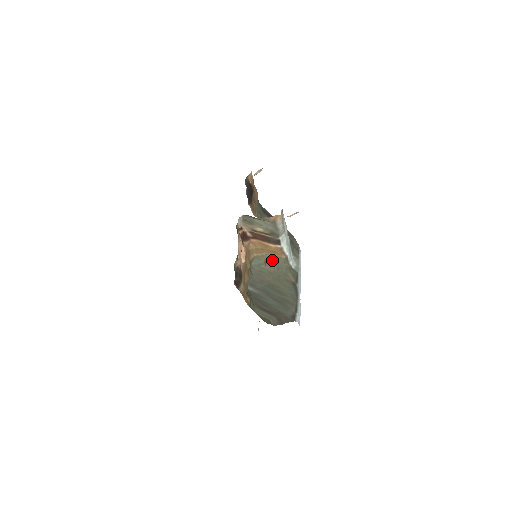
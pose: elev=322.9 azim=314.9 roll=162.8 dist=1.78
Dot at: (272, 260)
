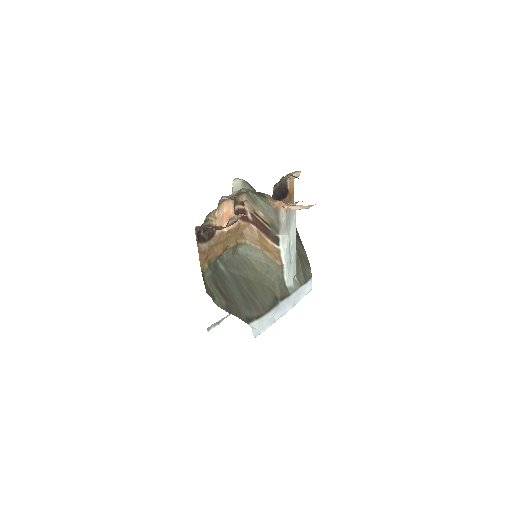
Dot at: (264, 260)
